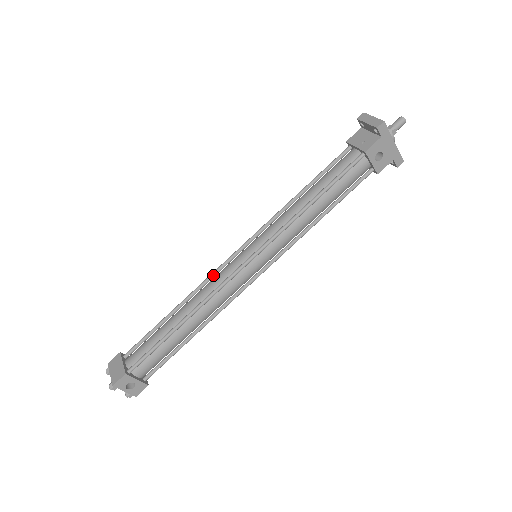
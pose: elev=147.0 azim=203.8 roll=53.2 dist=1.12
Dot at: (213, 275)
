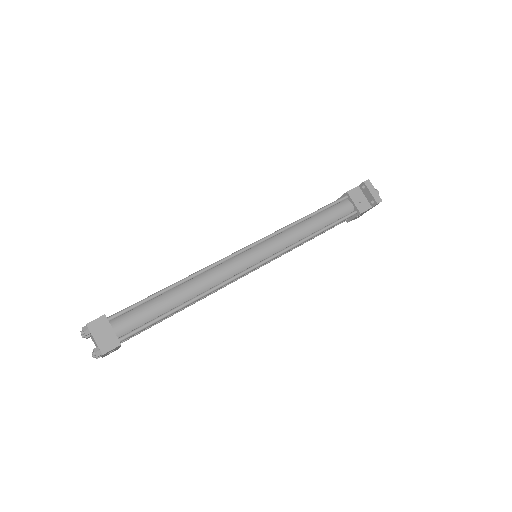
Dot at: (221, 263)
